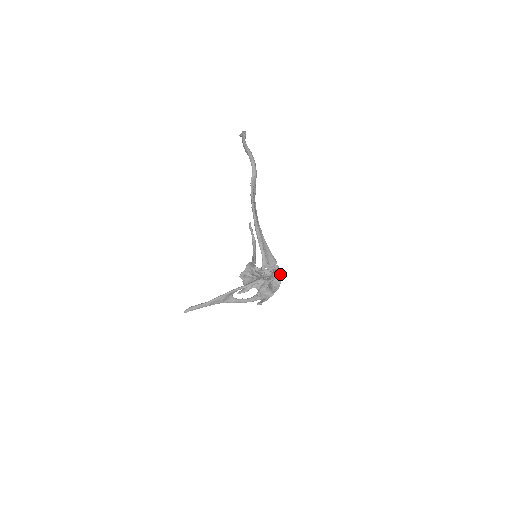
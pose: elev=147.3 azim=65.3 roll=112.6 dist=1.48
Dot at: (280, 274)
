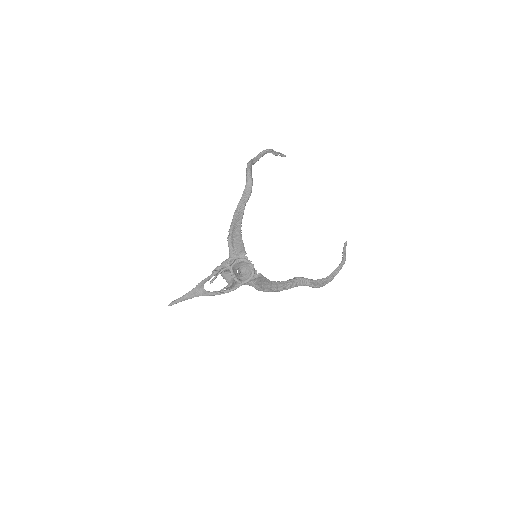
Dot at: (249, 264)
